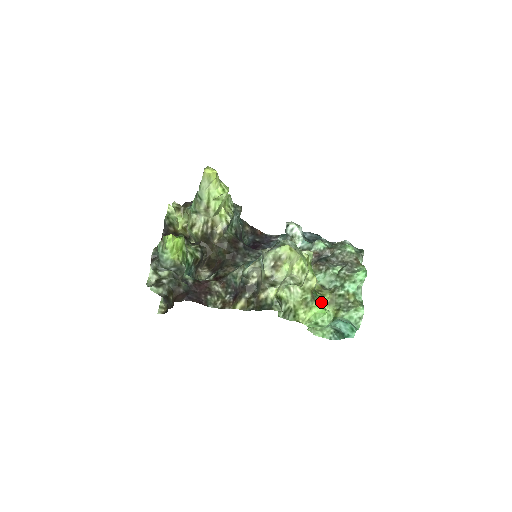
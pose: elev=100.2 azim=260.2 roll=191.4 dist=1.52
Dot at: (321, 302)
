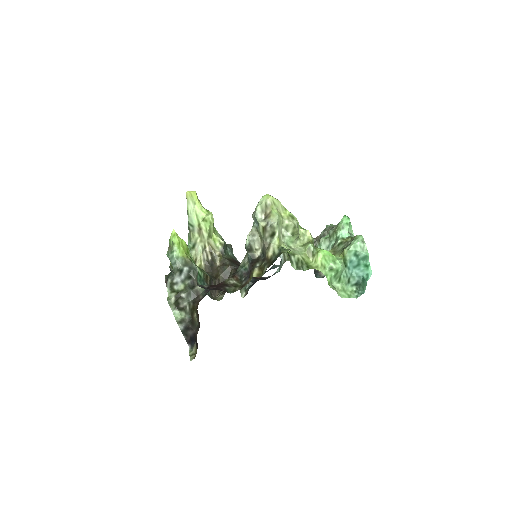
Dot at: occluded
